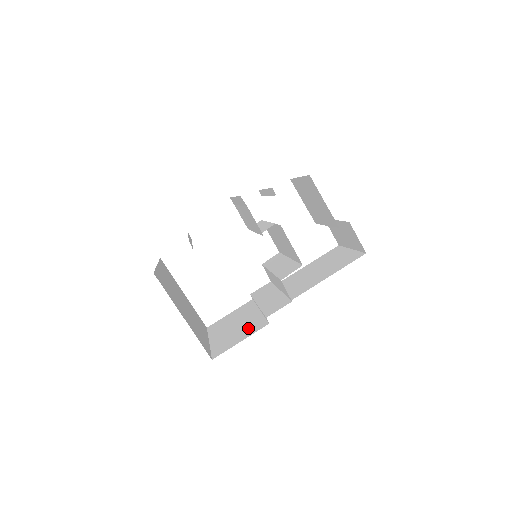
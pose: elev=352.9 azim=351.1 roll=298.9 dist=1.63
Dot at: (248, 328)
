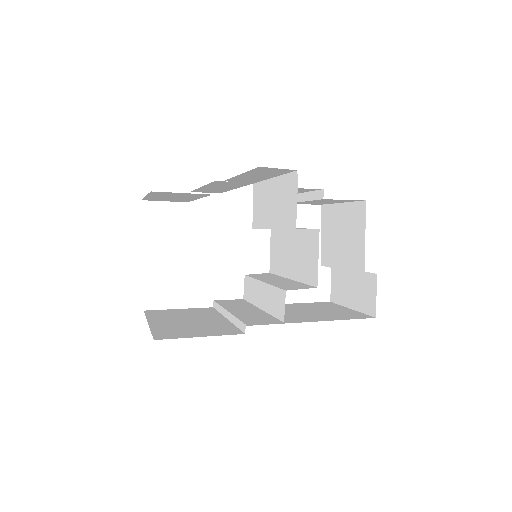
Dot at: (211, 328)
